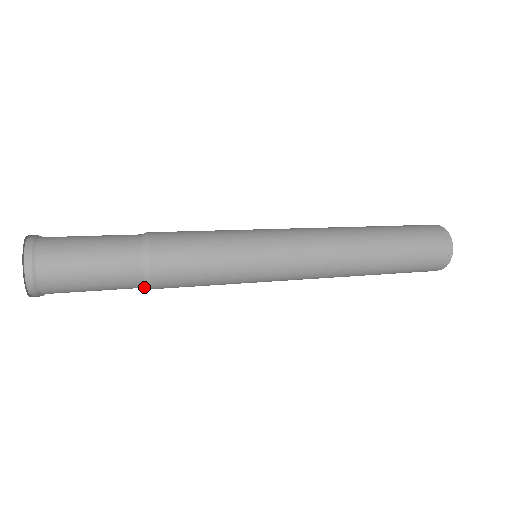
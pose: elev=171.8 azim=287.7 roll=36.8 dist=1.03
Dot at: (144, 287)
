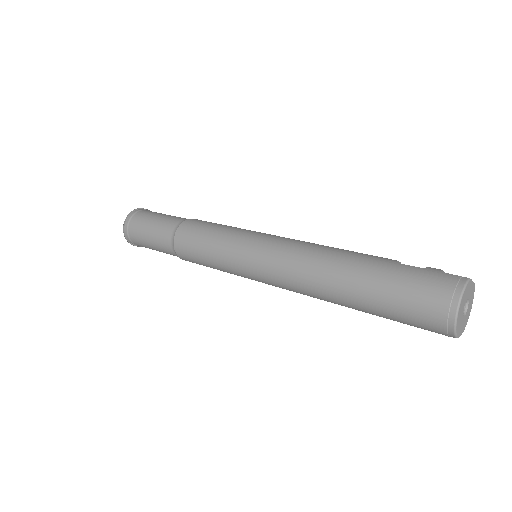
Dot at: occluded
